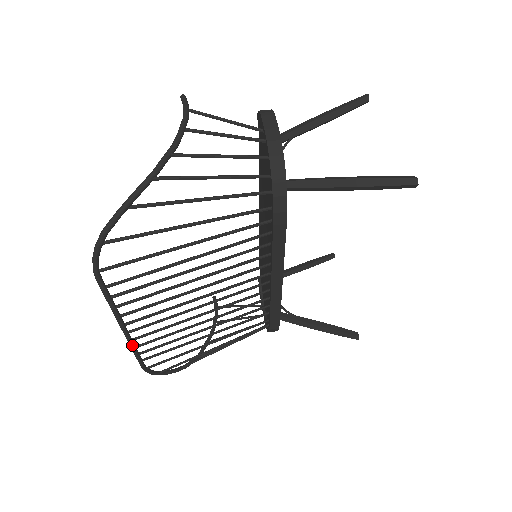
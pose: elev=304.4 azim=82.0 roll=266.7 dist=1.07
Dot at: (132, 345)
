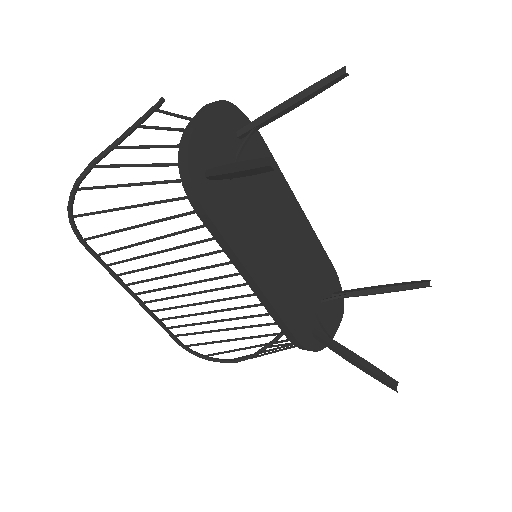
Dot at: (152, 316)
